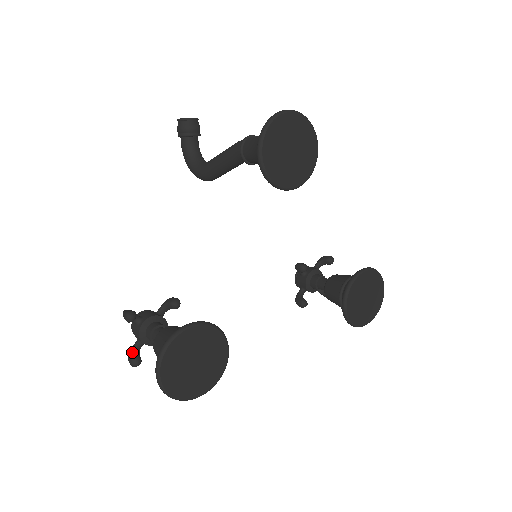
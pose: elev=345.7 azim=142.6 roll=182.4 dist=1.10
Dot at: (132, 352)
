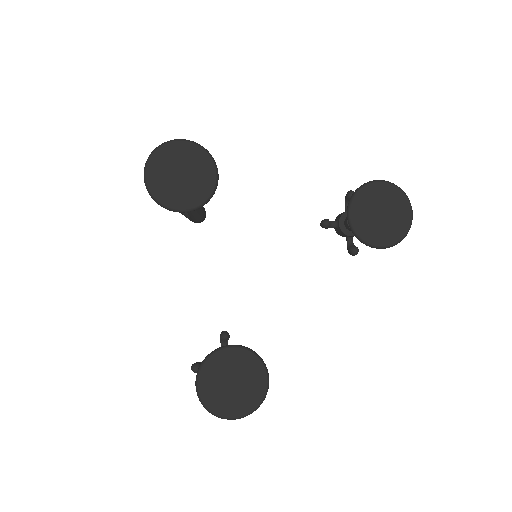
Dot at: occluded
